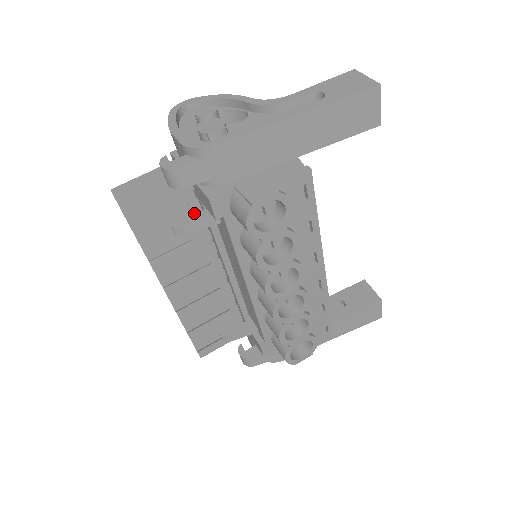
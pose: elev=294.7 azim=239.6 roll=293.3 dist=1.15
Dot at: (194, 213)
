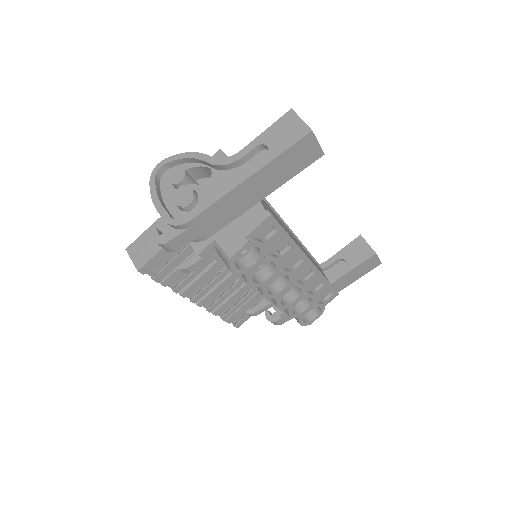
Dot at: occluded
